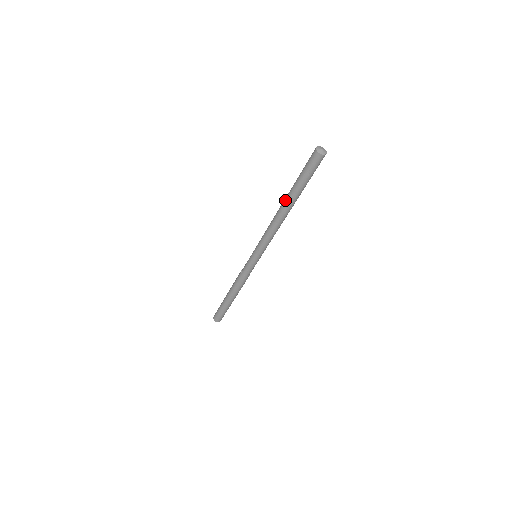
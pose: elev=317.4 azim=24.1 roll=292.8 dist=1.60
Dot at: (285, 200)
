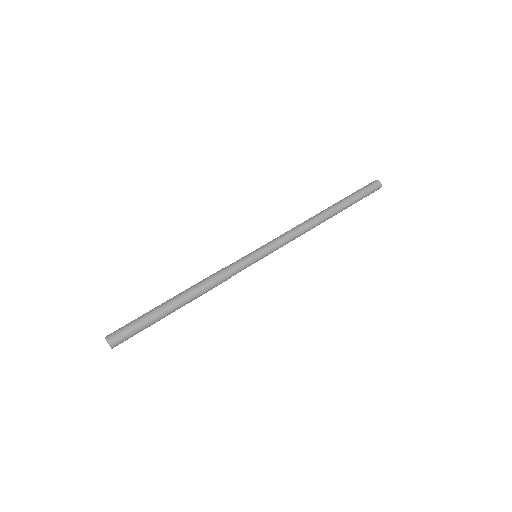
Dot at: (334, 210)
